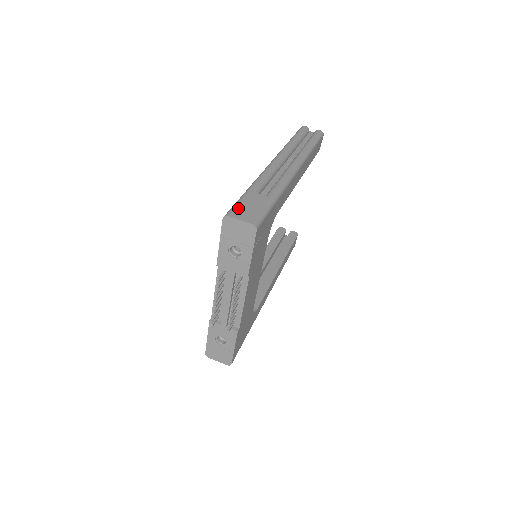
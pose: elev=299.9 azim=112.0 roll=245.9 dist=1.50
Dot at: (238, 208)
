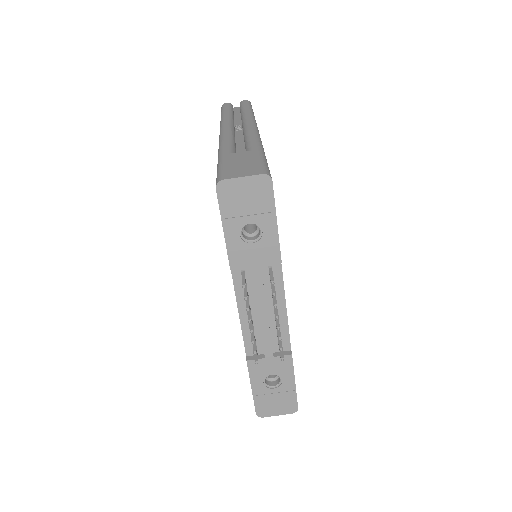
Dot at: (227, 170)
